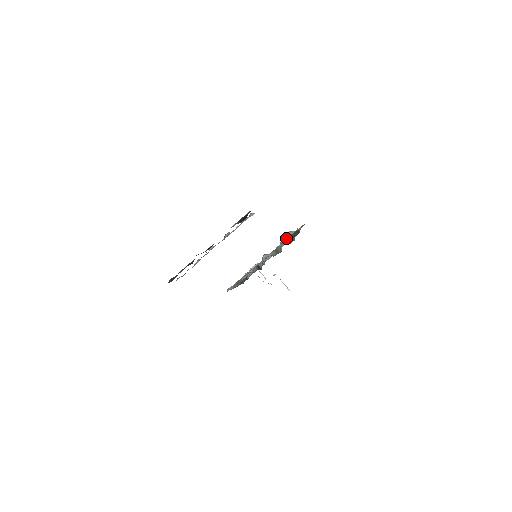
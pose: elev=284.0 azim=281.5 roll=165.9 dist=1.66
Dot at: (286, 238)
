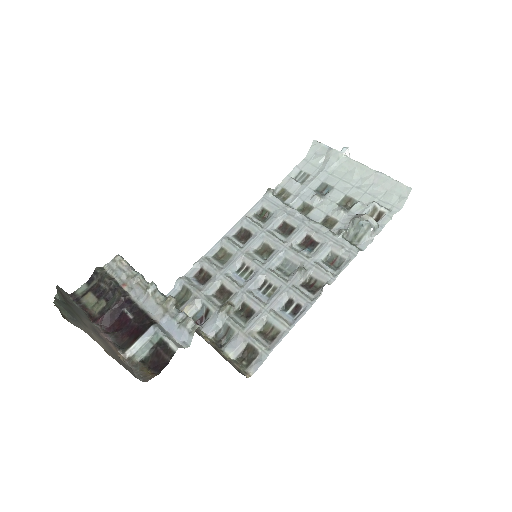
Dot at: (353, 226)
